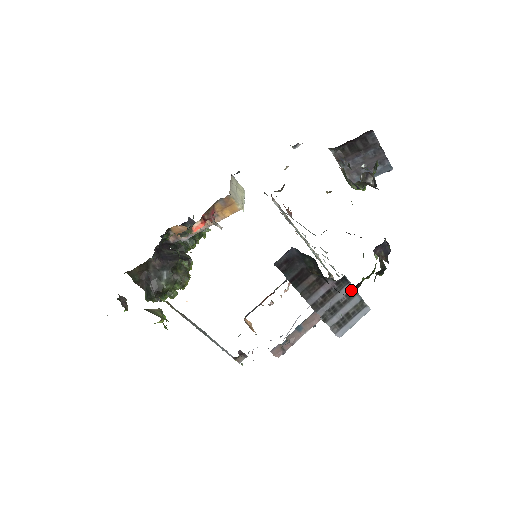
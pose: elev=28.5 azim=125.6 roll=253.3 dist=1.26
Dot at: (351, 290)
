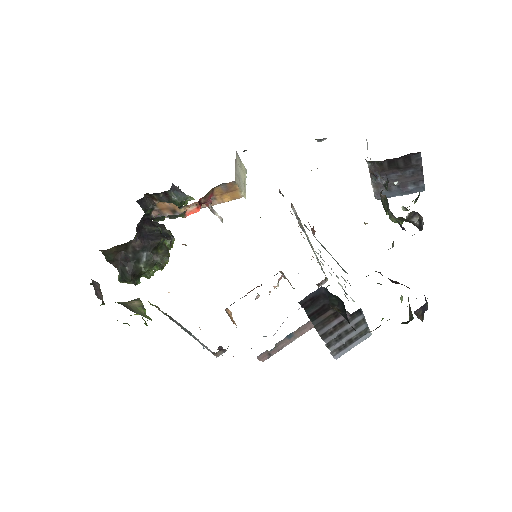
Dot at: (361, 320)
